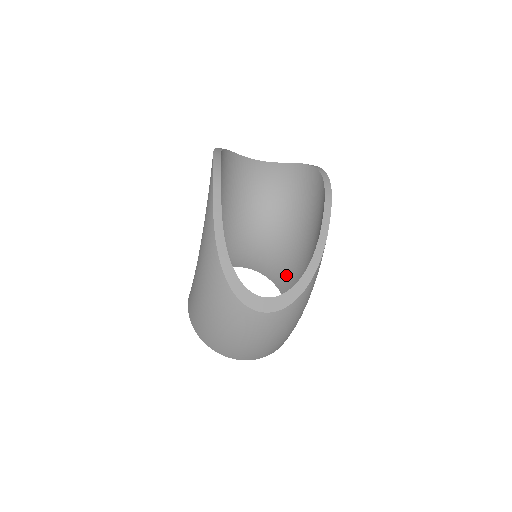
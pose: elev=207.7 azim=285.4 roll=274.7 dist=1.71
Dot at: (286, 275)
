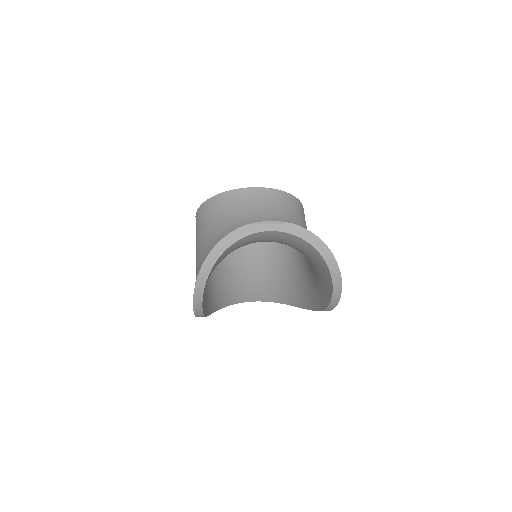
Dot at: occluded
